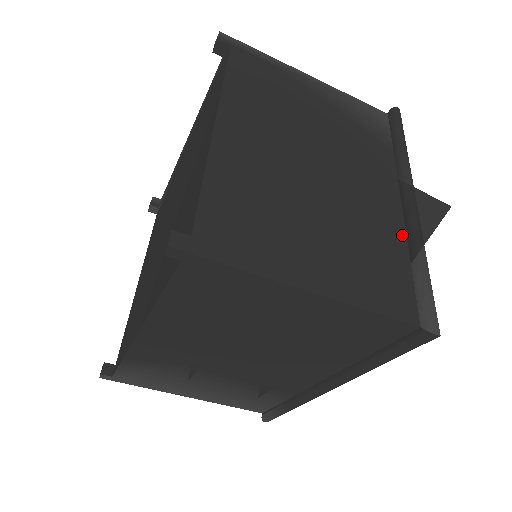
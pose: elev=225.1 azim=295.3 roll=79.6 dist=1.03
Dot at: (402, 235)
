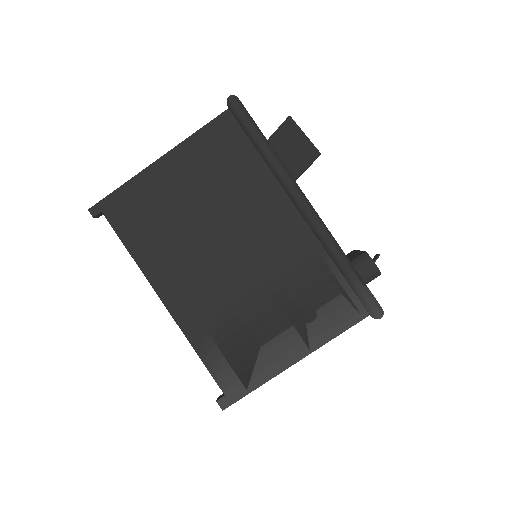
Dot at: occluded
